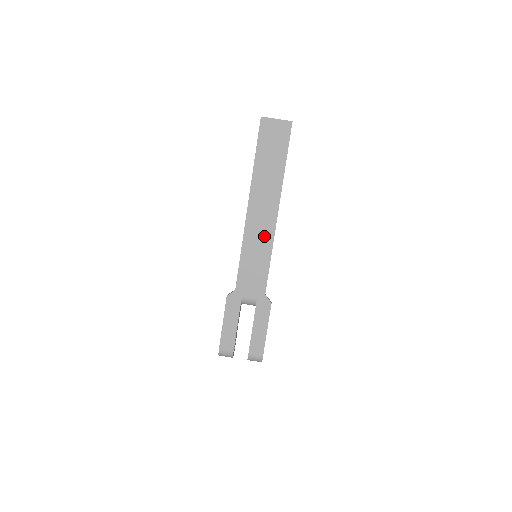
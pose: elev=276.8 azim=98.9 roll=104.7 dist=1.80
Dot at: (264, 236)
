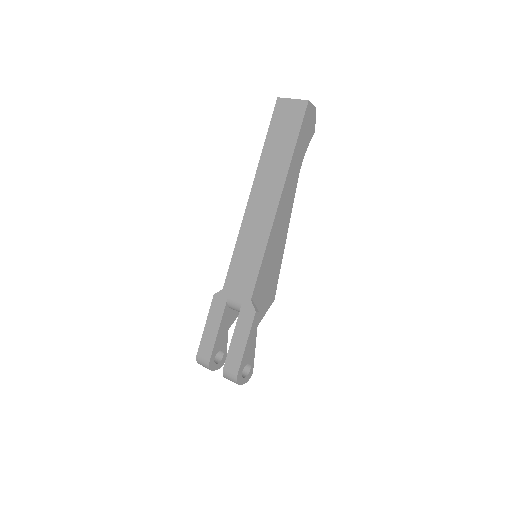
Dot at: (260, 230)
